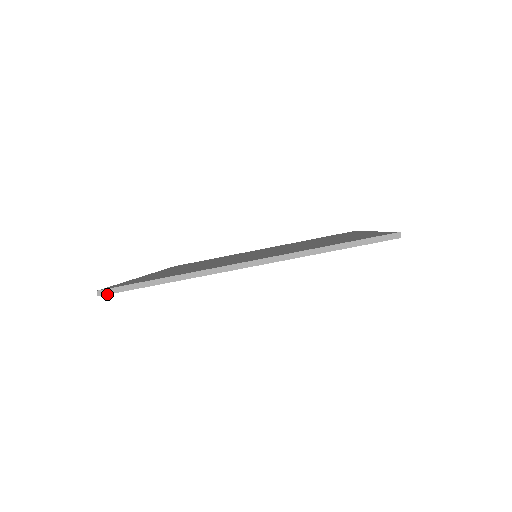
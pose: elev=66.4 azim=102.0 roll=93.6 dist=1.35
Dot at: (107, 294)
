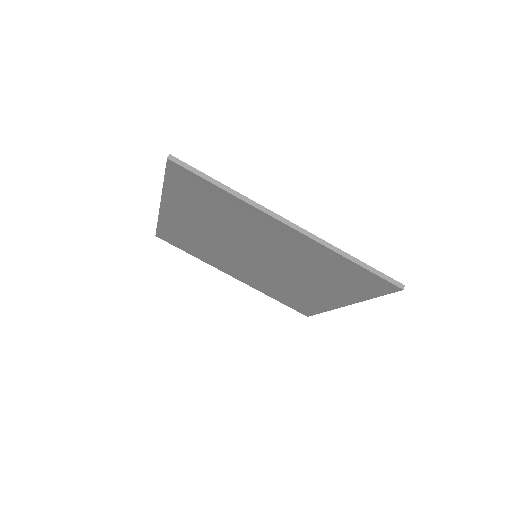
Dot at: (176, 162)
